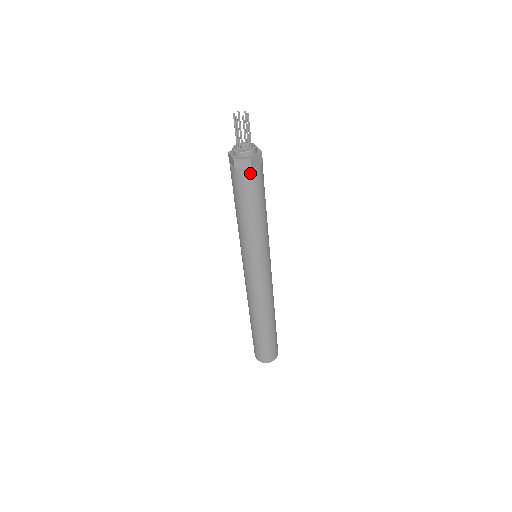
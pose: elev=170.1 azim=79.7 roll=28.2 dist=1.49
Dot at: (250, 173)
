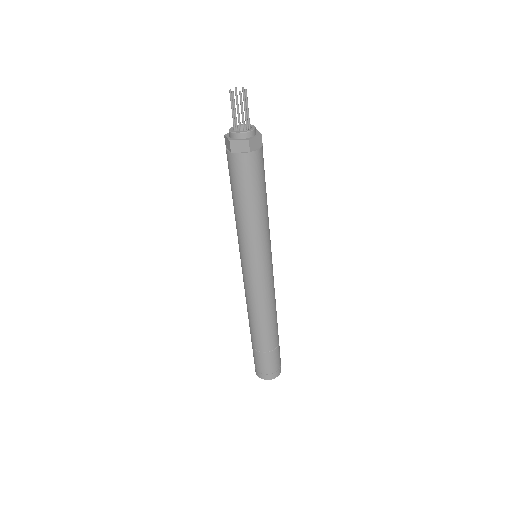
Dot at: (248, 157)
